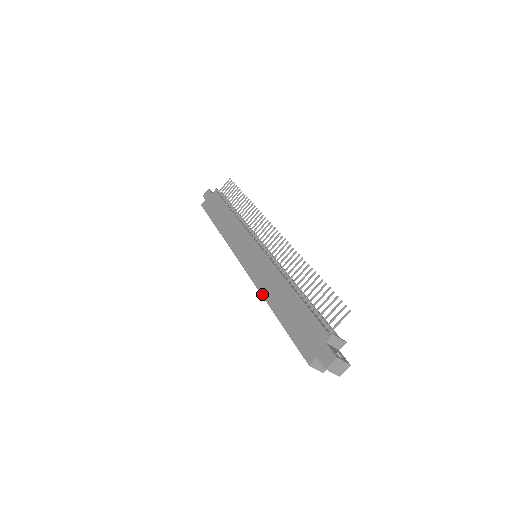
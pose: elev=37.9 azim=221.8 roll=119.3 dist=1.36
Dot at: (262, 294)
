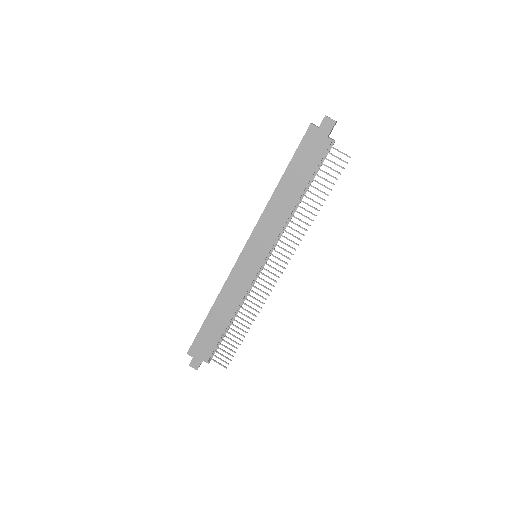
Dot at: (220, 293)
